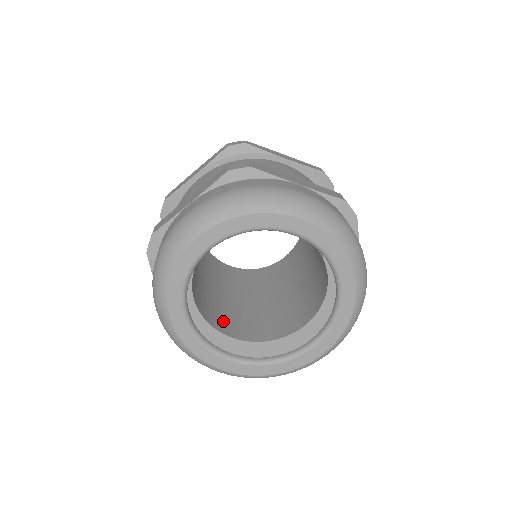
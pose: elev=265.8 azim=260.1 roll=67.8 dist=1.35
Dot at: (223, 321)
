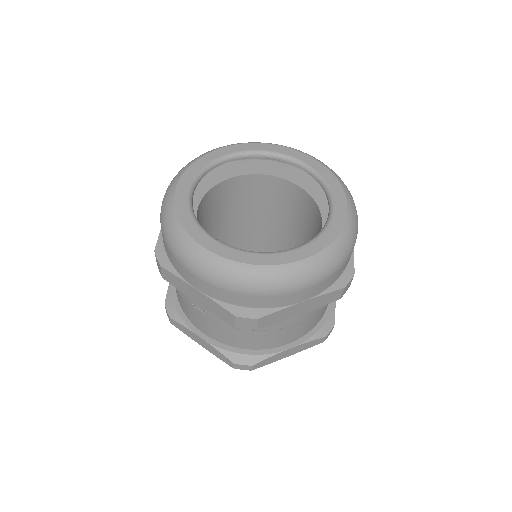
Dot at: occluded
